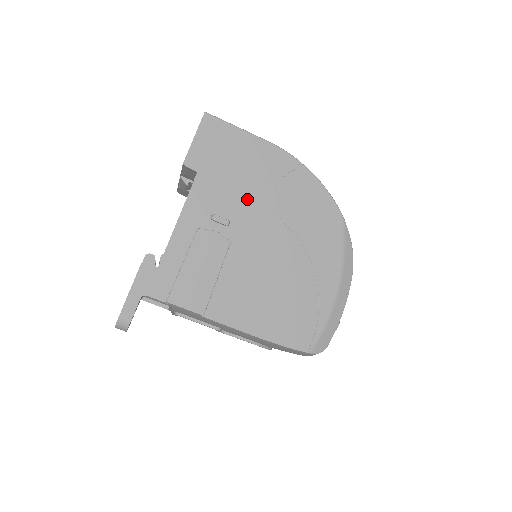
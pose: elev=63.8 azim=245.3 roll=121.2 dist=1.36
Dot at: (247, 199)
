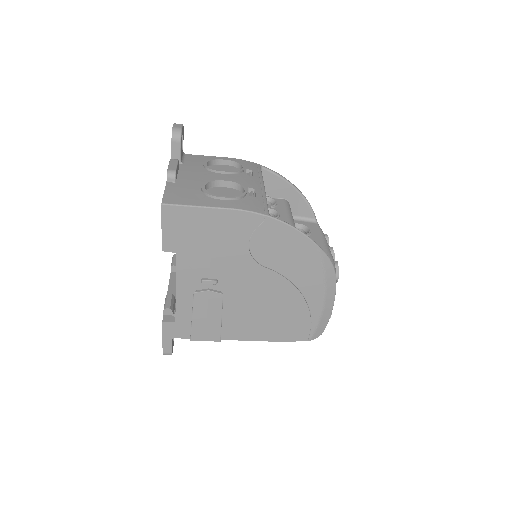
Dot at: (226, 259)
